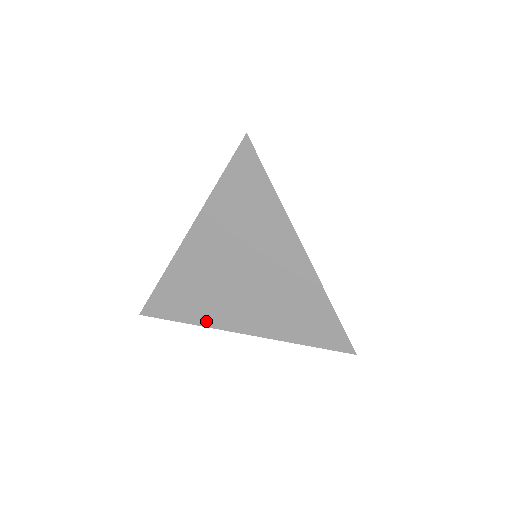
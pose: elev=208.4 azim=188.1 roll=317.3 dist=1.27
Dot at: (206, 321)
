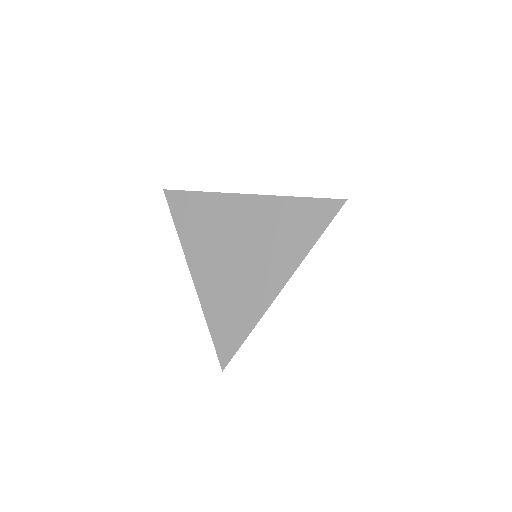
Dot at: (256, 314)
